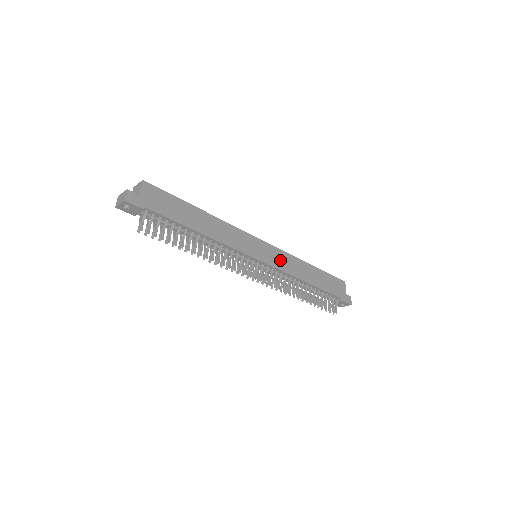
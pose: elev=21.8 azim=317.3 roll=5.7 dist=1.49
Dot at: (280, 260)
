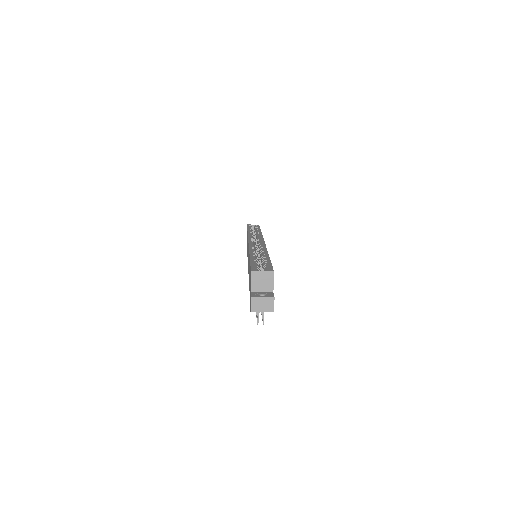
Dot at: occluded
